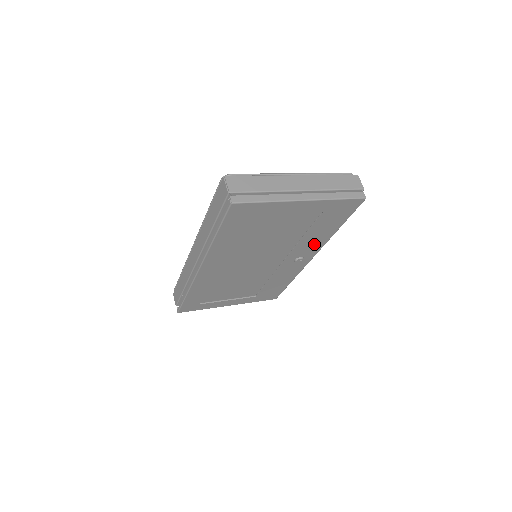
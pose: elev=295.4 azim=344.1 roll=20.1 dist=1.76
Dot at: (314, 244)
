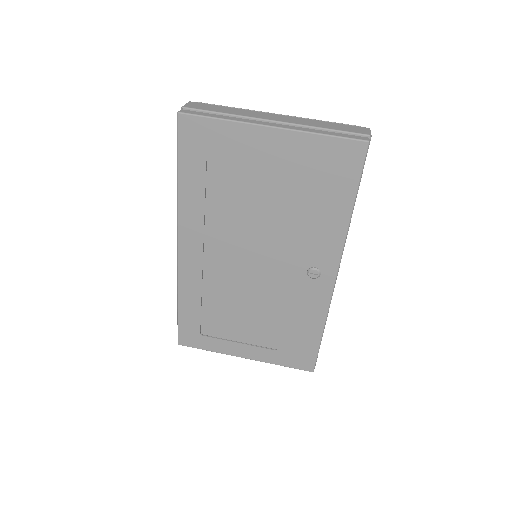
Dot at: (325, 240)
